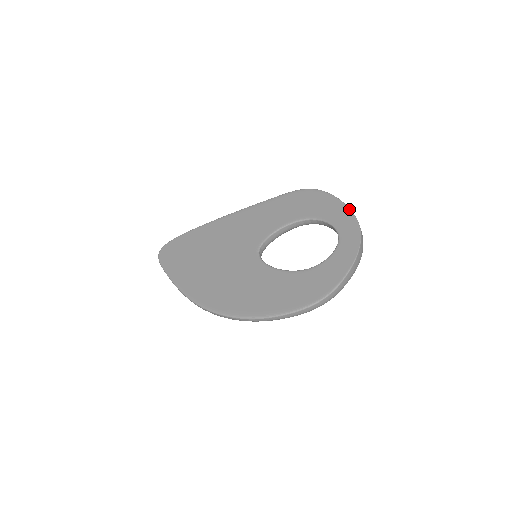
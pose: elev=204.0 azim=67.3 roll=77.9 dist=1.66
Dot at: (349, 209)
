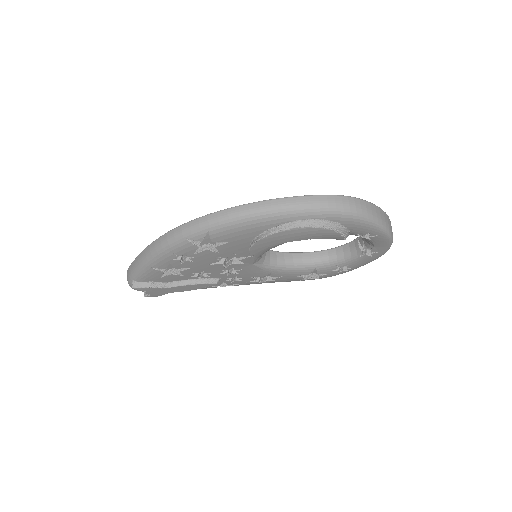
Dot at: occluded
